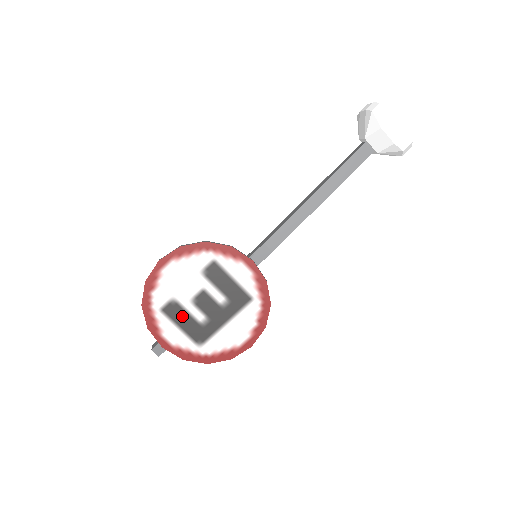
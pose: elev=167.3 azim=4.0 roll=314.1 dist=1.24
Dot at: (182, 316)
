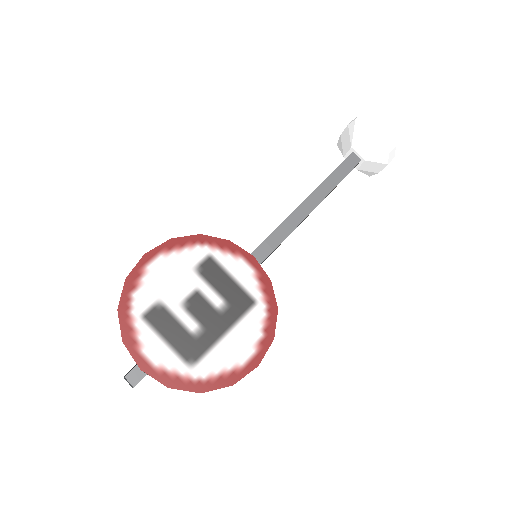
Dot at: (169, 325)
